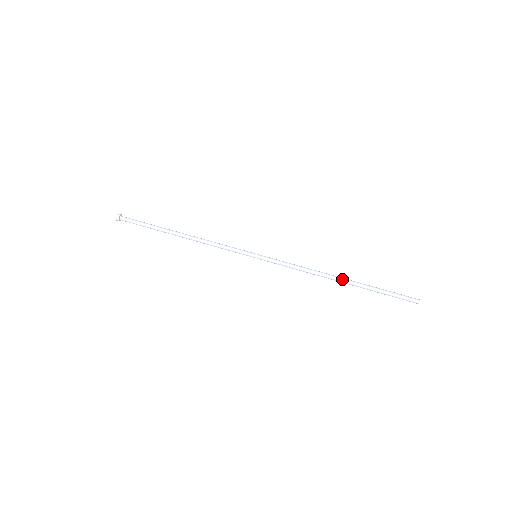
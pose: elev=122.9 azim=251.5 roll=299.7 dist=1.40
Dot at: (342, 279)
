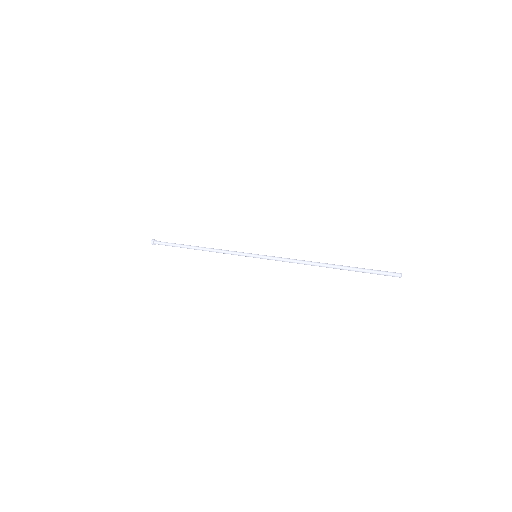
Dot at: (328, 264)
